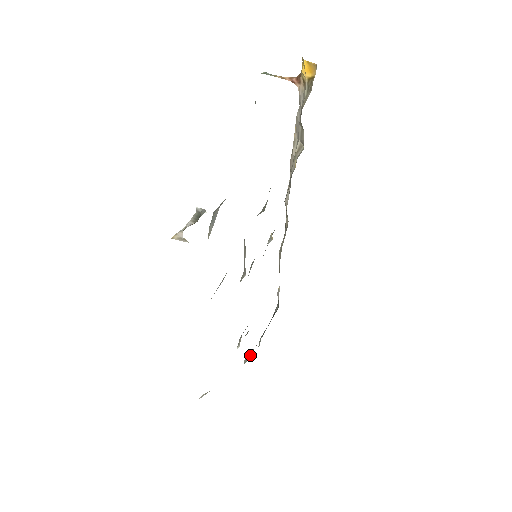
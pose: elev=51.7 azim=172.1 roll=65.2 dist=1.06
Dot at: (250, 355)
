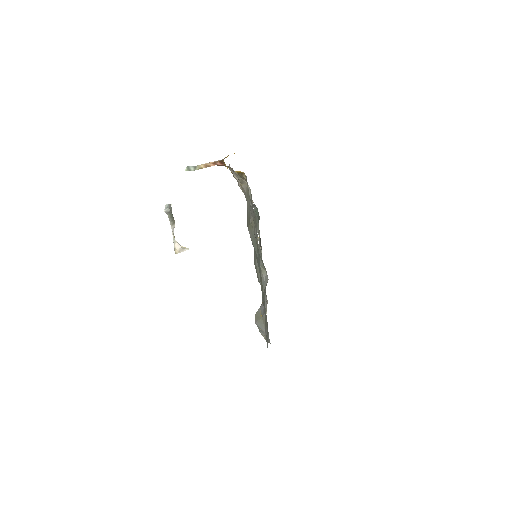
Dot at: (261, 251)
